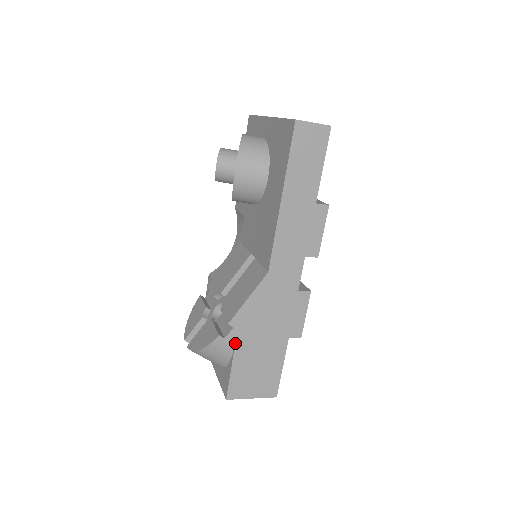
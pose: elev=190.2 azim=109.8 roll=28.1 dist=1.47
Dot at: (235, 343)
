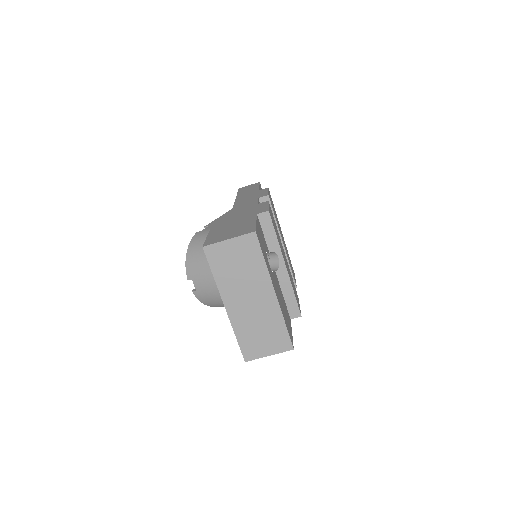
Dot at: (210, 229)
